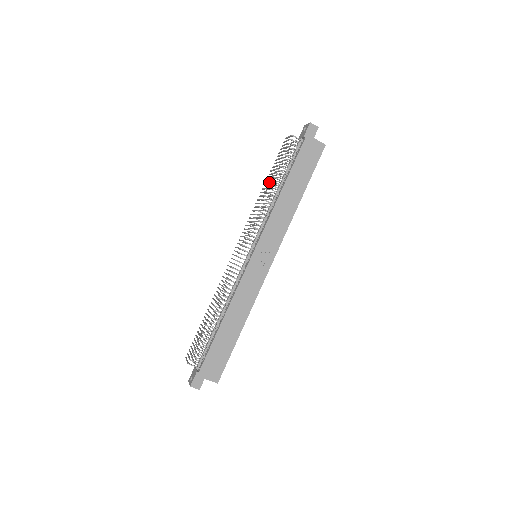
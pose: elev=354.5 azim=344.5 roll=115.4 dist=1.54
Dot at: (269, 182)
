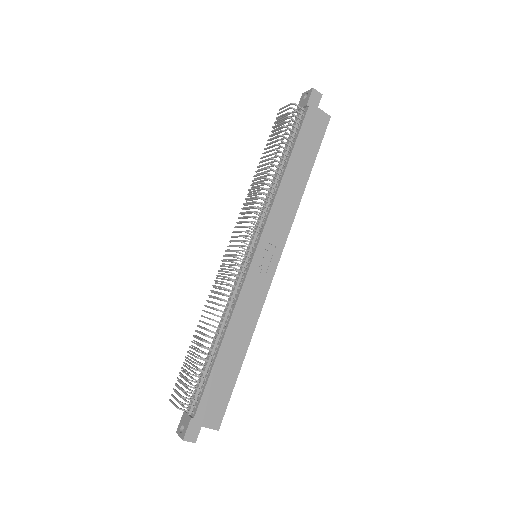
Dot at: (259, 165)
